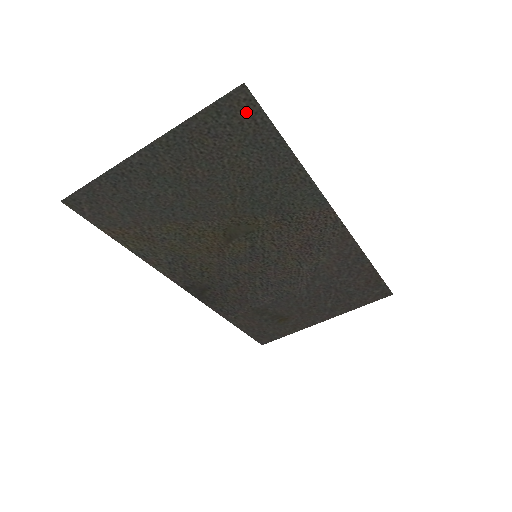
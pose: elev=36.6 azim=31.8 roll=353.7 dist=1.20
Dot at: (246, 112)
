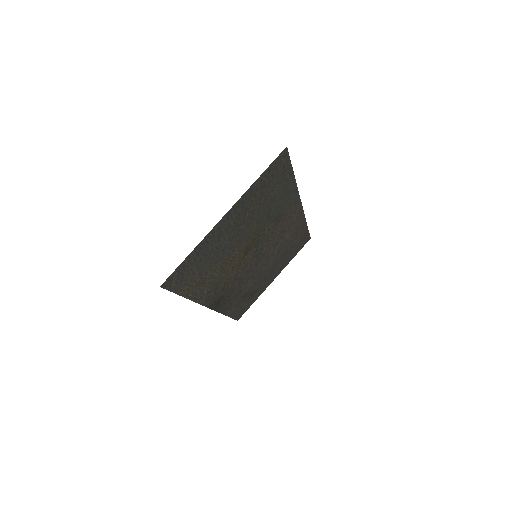
Dot at: (282, 163)
